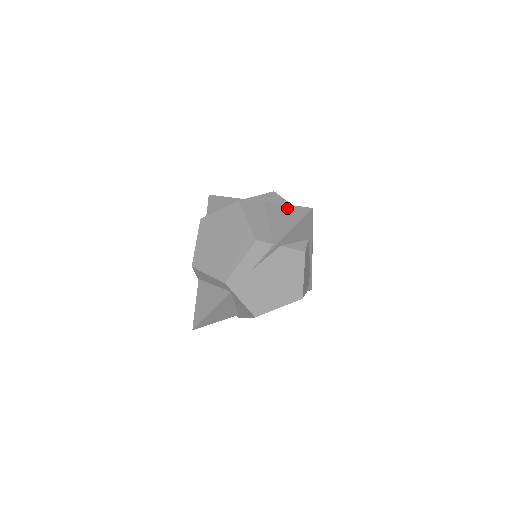
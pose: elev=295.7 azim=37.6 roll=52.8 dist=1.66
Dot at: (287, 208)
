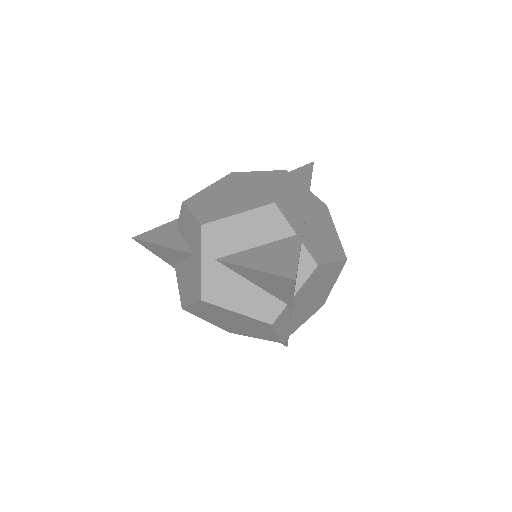
Dot at: (257, 274)
